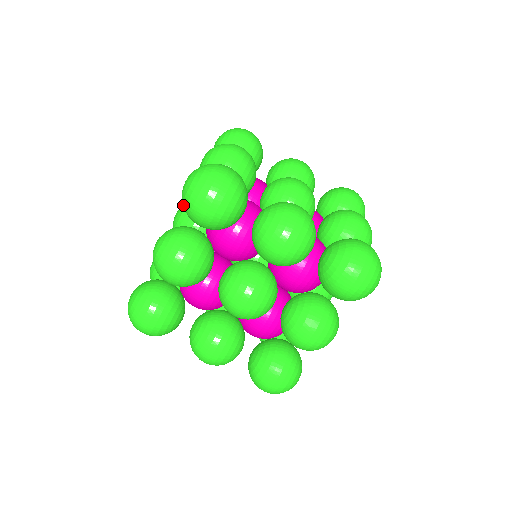
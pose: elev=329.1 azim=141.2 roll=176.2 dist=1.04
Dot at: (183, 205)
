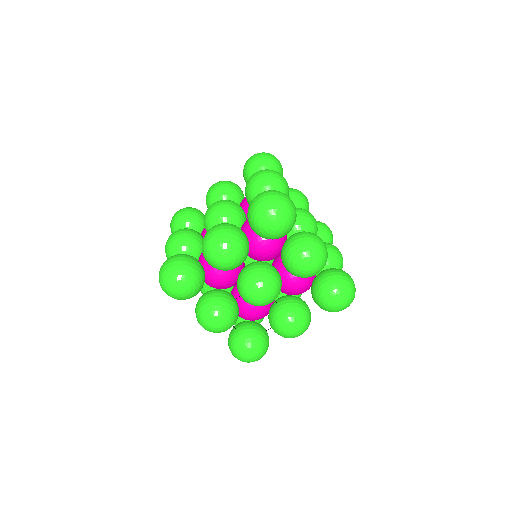
Dot at: occluded
